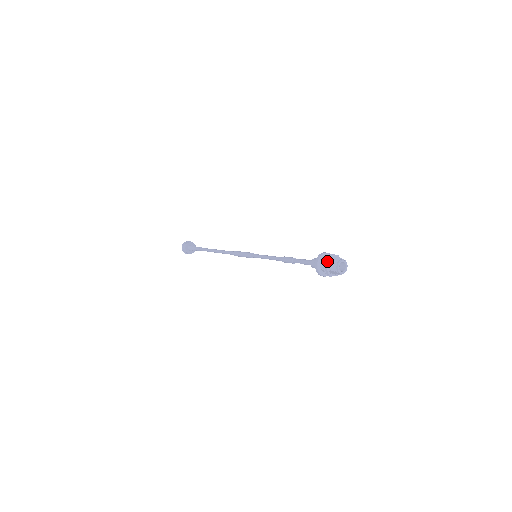
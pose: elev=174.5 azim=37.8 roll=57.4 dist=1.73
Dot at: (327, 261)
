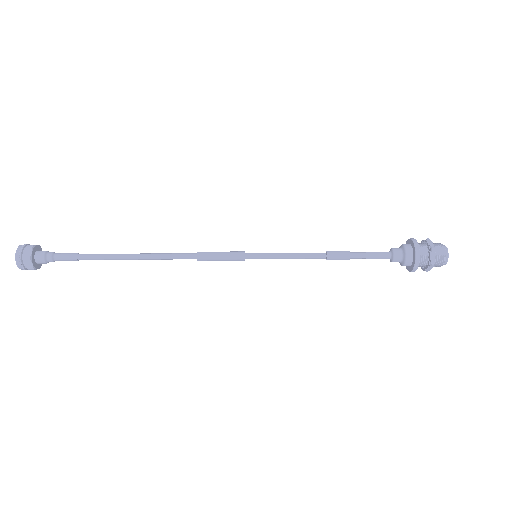
Dot at: occluded
